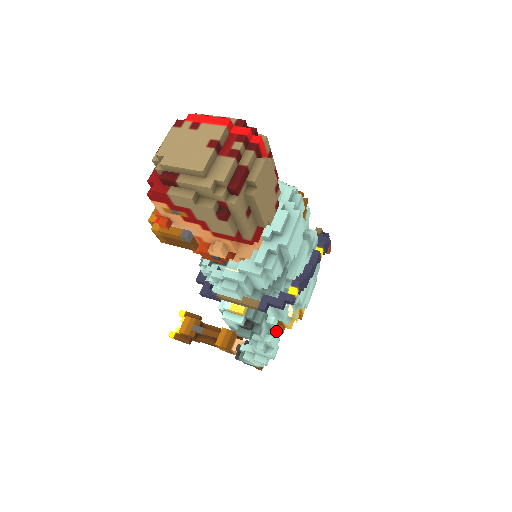
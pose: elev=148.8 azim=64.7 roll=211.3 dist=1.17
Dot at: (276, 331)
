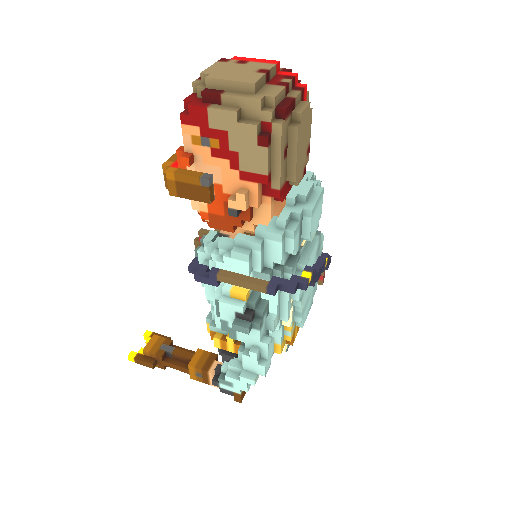
Dot at: occluded
